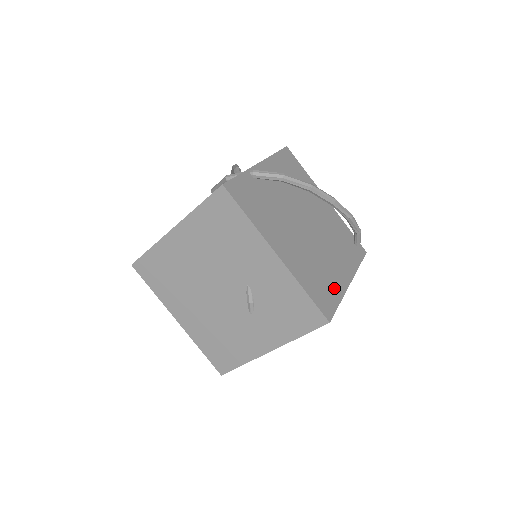
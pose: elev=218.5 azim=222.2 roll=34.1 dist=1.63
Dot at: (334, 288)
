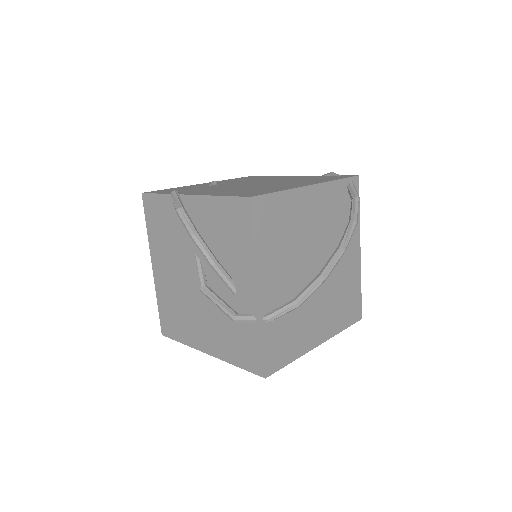
Dot at: (354, 284)
